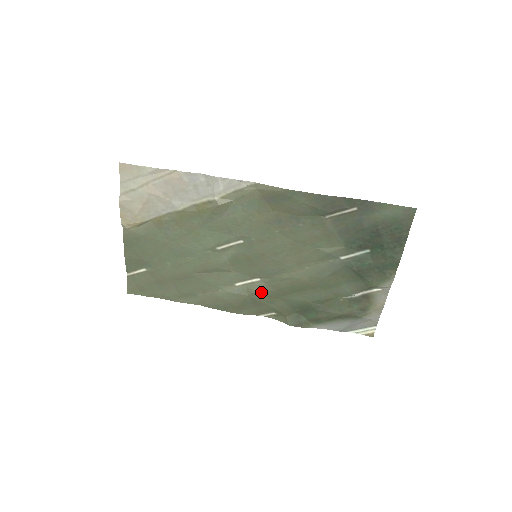
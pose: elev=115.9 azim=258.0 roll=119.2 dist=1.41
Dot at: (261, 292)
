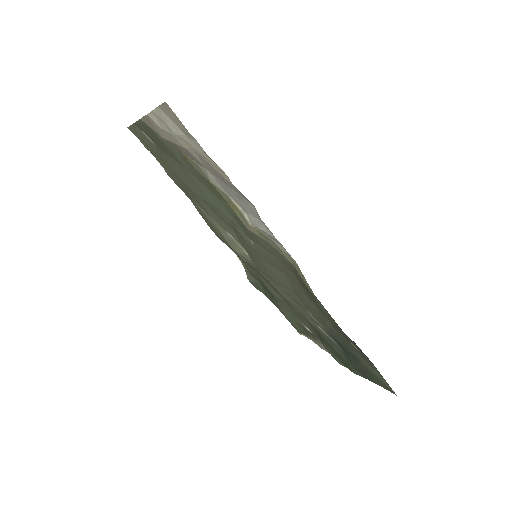
Dot at: (243, 258)
